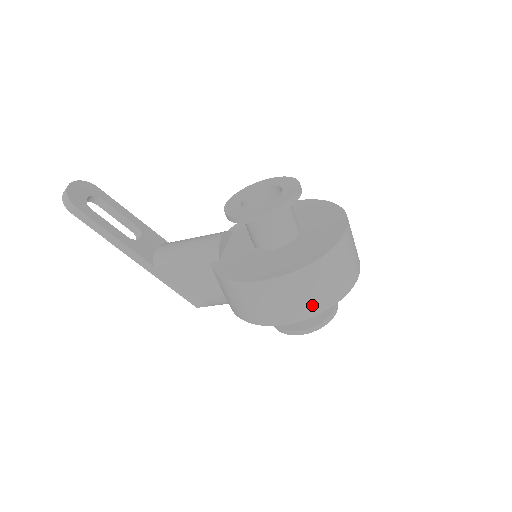
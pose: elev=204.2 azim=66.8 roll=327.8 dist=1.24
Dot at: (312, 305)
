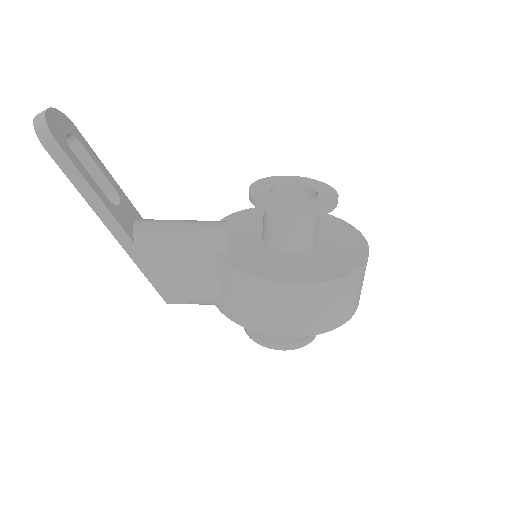
Dot at: (332, 319)
